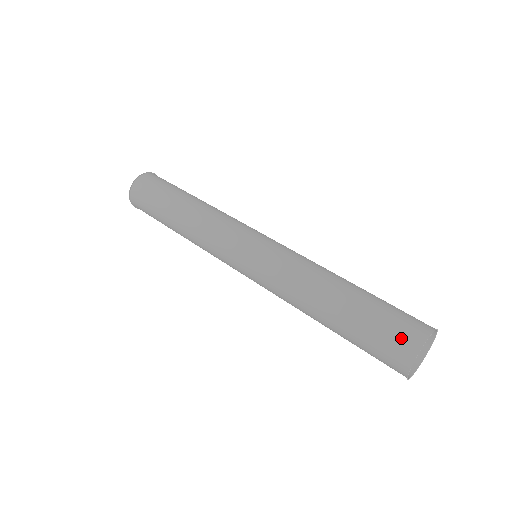
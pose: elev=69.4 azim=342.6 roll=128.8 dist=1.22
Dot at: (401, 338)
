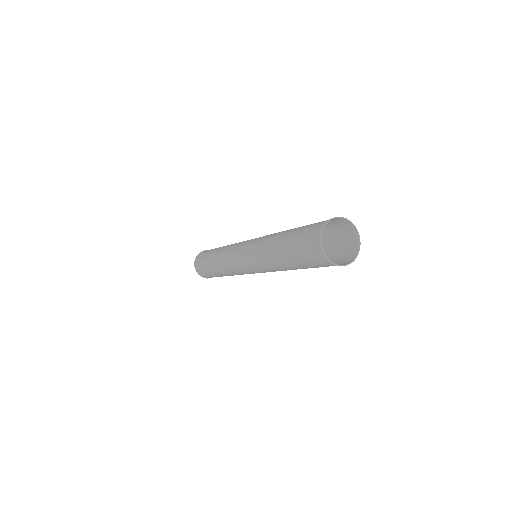
Dot at: (321, 222)
